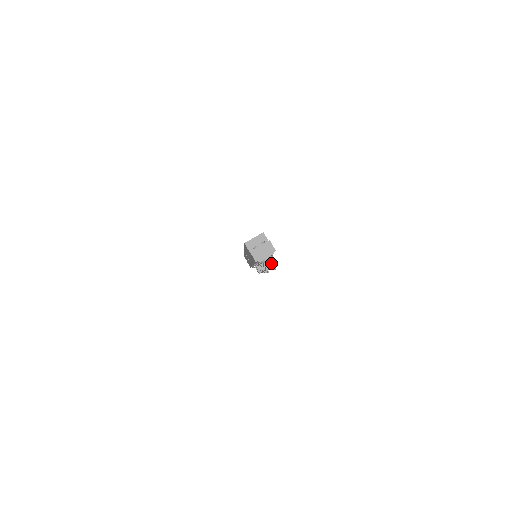
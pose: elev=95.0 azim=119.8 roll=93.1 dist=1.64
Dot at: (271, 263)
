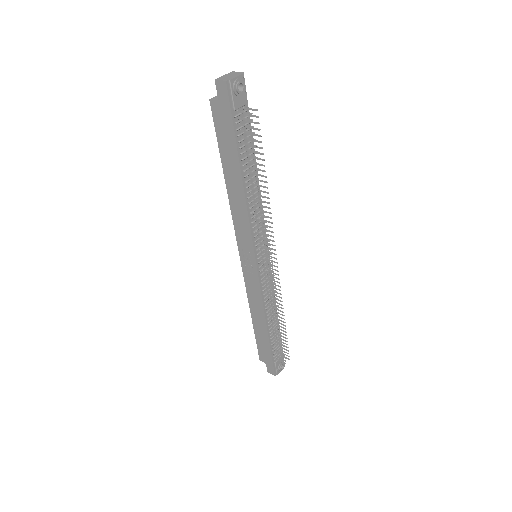
Dot at: (252, 122)
